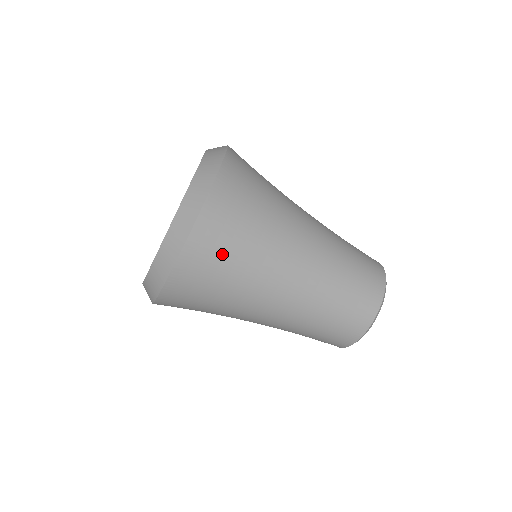
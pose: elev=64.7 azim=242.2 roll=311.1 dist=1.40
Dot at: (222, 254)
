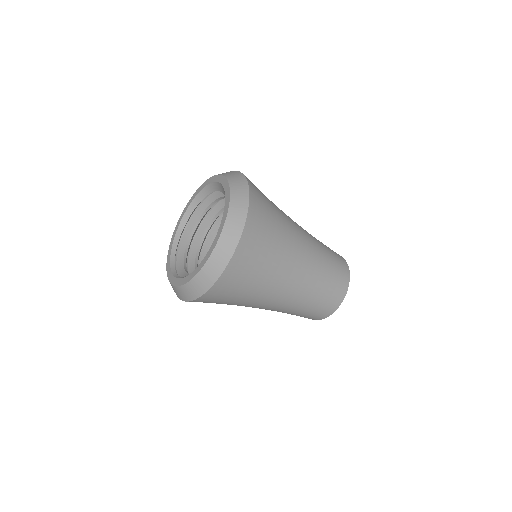
Dot at: occluded
